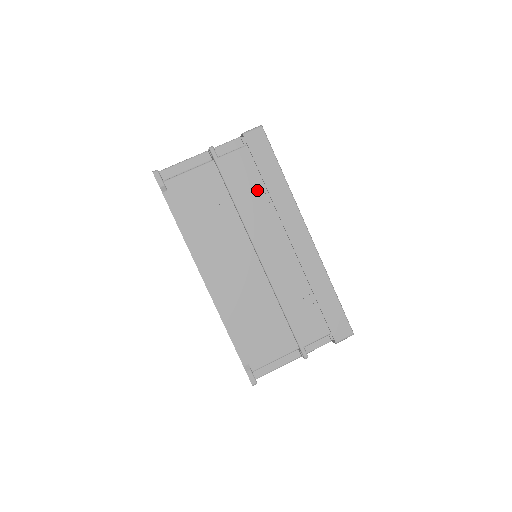
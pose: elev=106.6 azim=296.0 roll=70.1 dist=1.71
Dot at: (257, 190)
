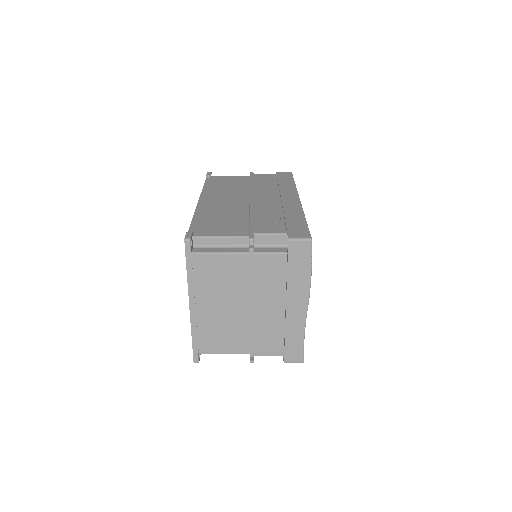
Dot at: (271, 183)
